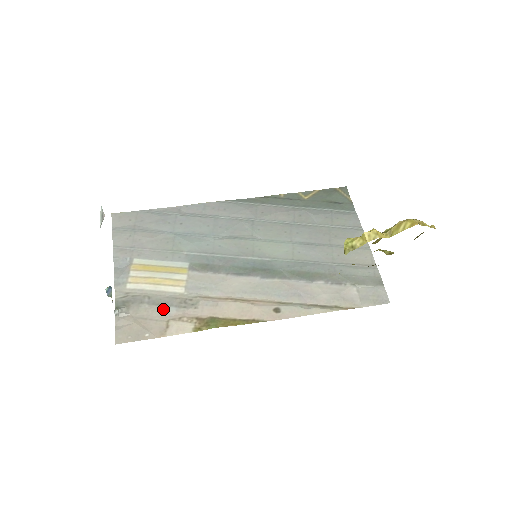
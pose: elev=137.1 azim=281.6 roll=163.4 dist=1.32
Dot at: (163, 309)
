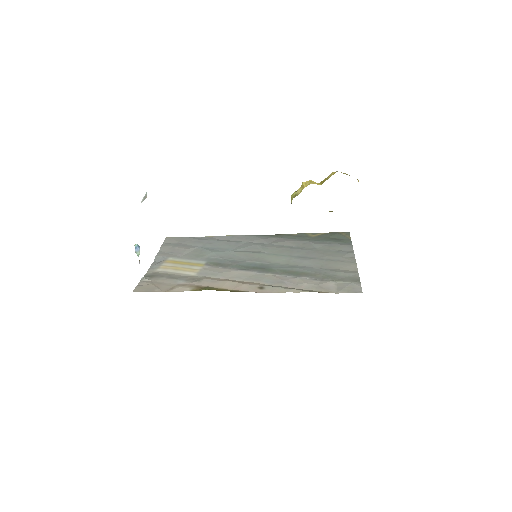
Dot at: (175, 280)
